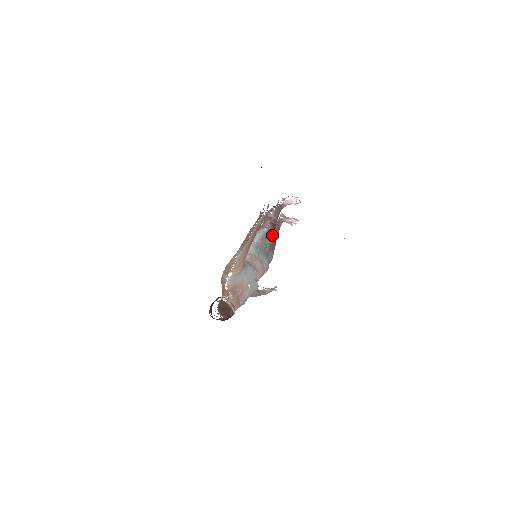
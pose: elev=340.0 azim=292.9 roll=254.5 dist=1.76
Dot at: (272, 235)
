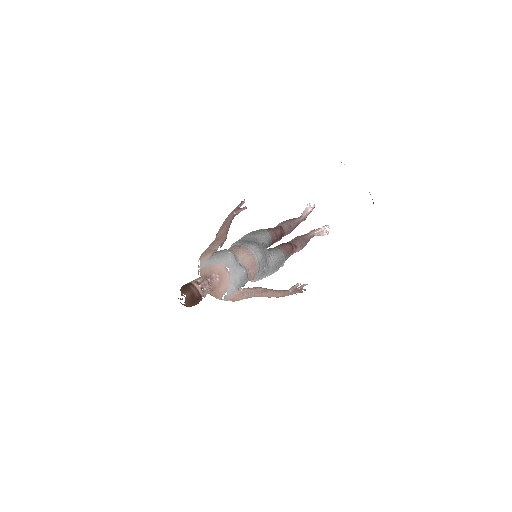
Dot at: (268, 231)
